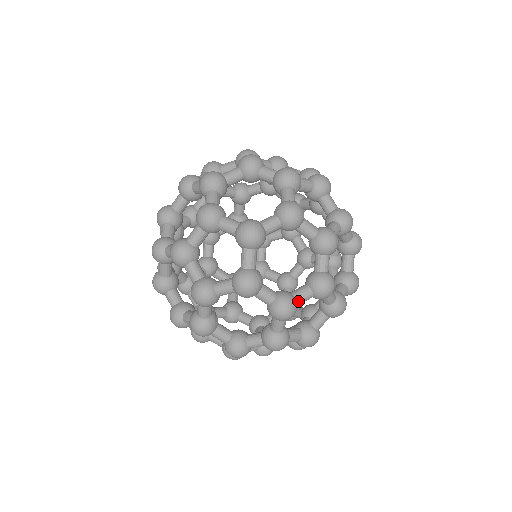
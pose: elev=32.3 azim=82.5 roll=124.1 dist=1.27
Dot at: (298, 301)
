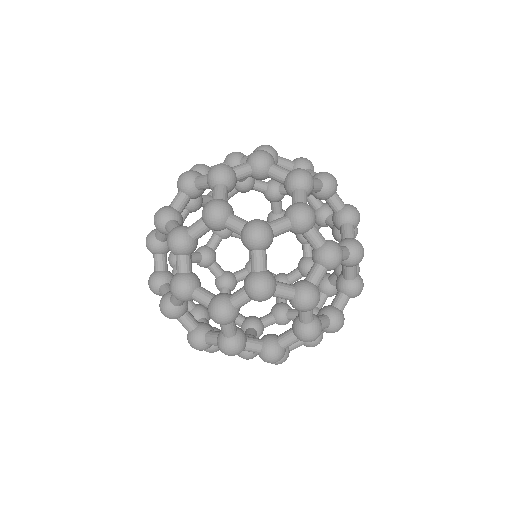
Dot at: (273, 227)
